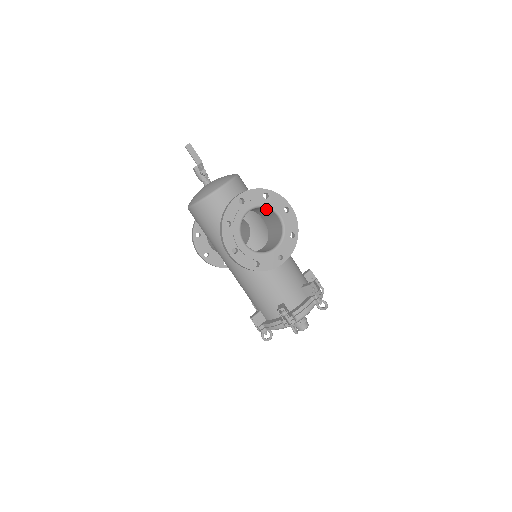
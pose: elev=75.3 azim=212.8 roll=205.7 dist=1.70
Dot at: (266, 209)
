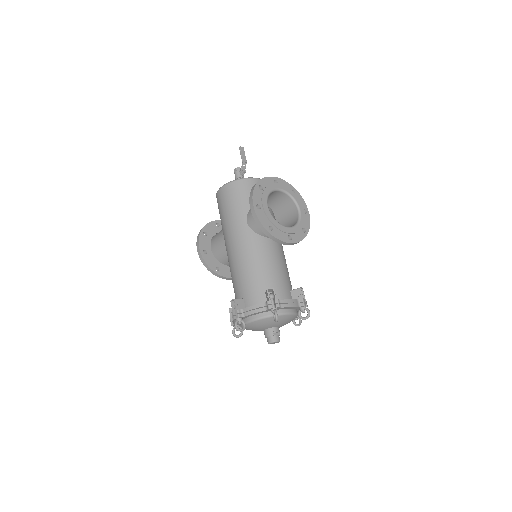
Dot at: (290, 202)
